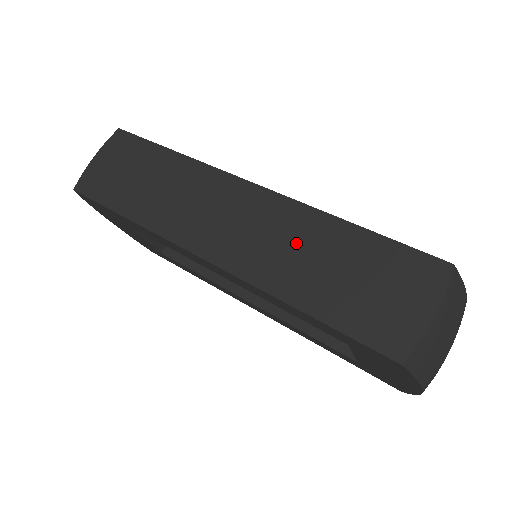
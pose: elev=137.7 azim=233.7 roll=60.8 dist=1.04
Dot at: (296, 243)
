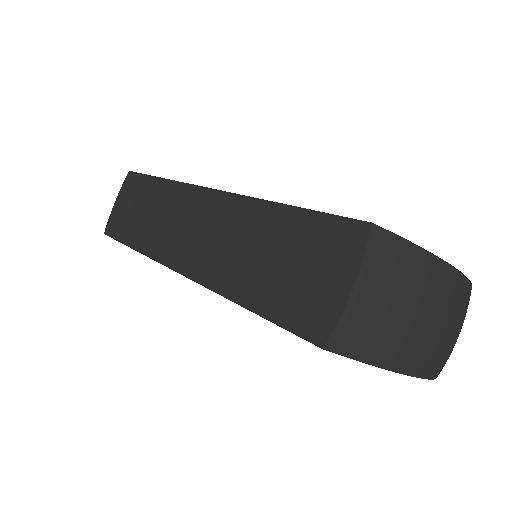
Dot at: (239, 238)
